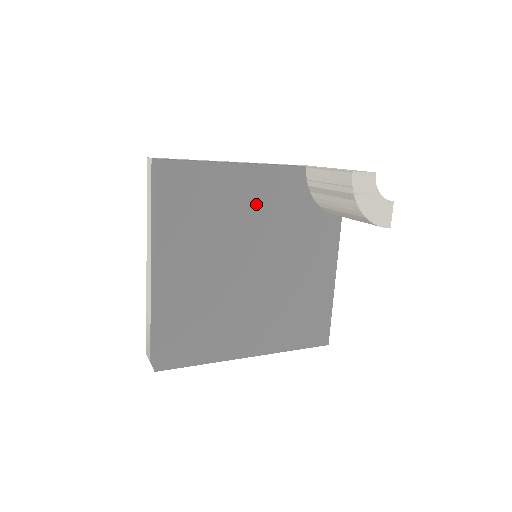
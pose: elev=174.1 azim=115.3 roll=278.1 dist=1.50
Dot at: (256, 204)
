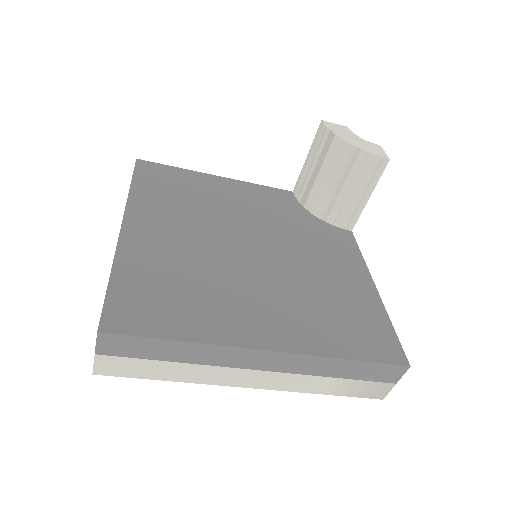
Dot at: (244, 203)
